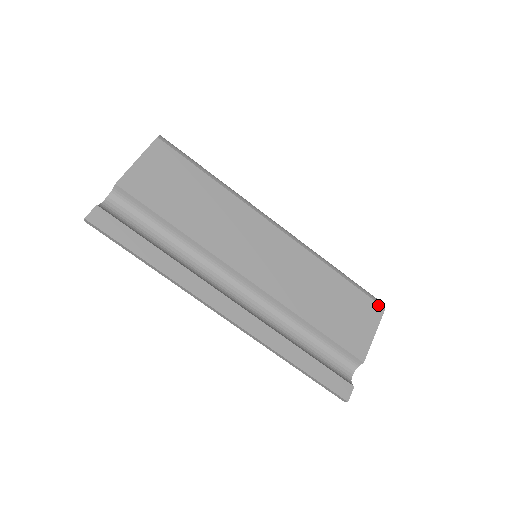
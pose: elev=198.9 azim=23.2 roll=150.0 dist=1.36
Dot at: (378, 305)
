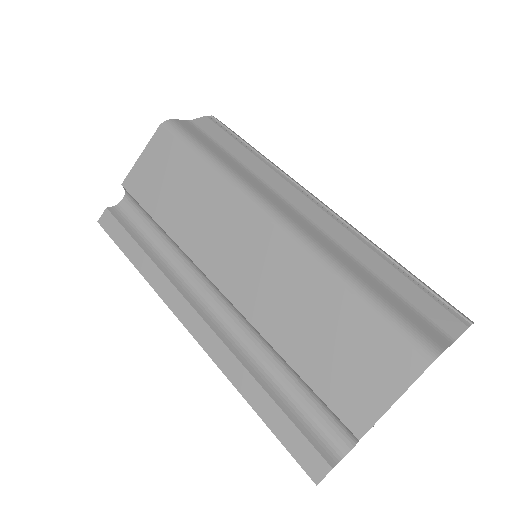
Dot at: (416, 355)
